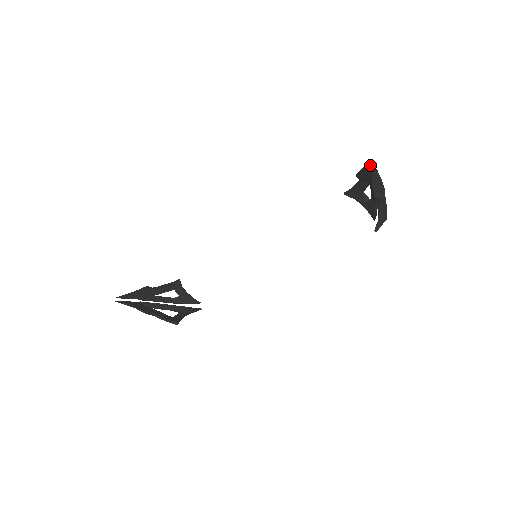
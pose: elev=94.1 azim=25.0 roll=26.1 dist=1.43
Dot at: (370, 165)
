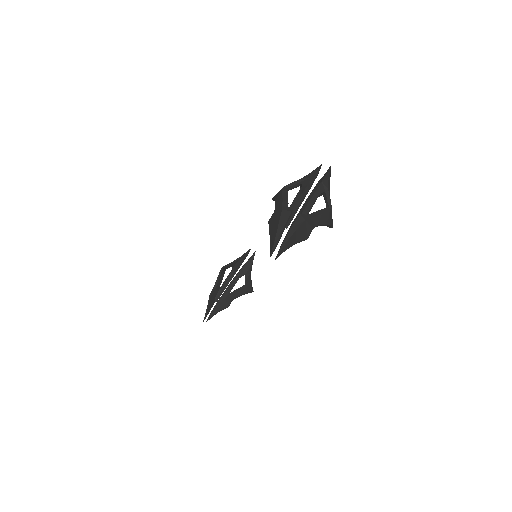
Dot at: (274, 249)
